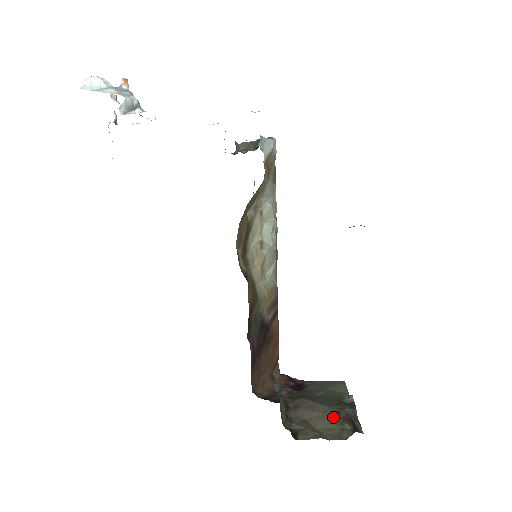
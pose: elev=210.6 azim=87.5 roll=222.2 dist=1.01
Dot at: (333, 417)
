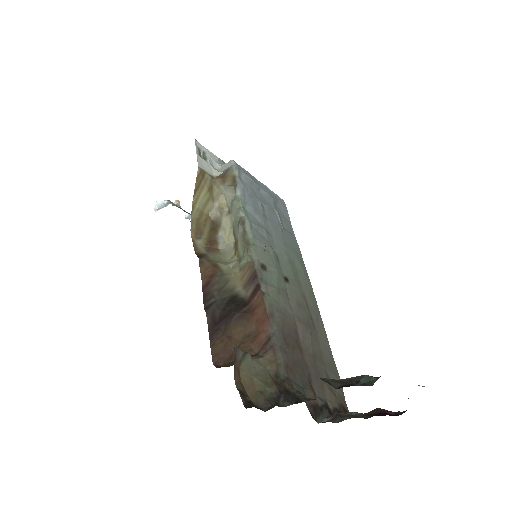
Dot at: occluded
